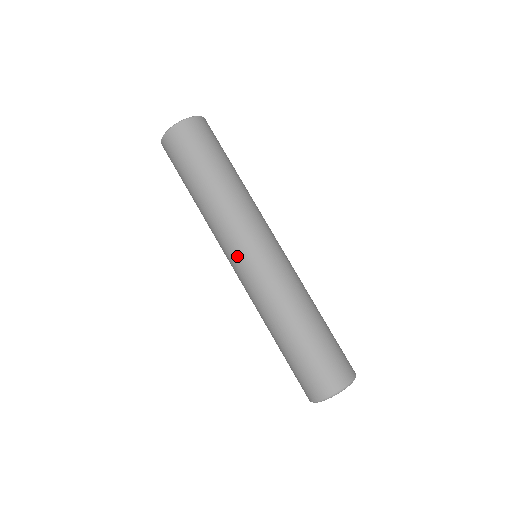
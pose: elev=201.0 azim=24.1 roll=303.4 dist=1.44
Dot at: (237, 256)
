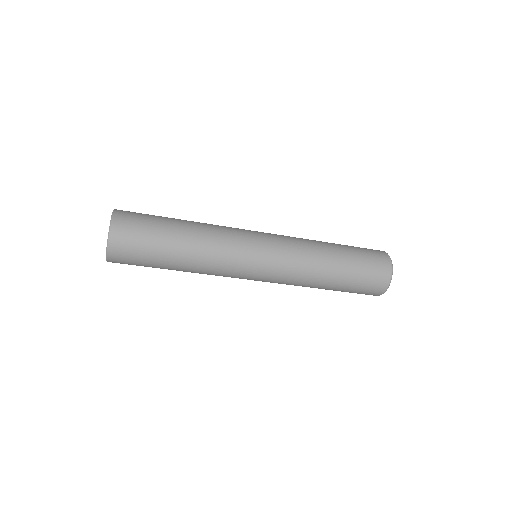
Dot at: (251, 275)
